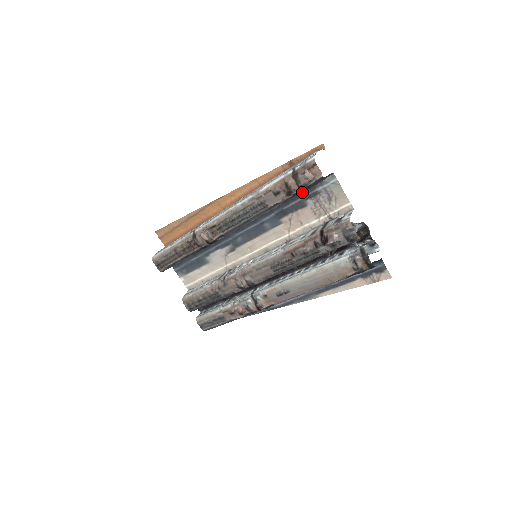
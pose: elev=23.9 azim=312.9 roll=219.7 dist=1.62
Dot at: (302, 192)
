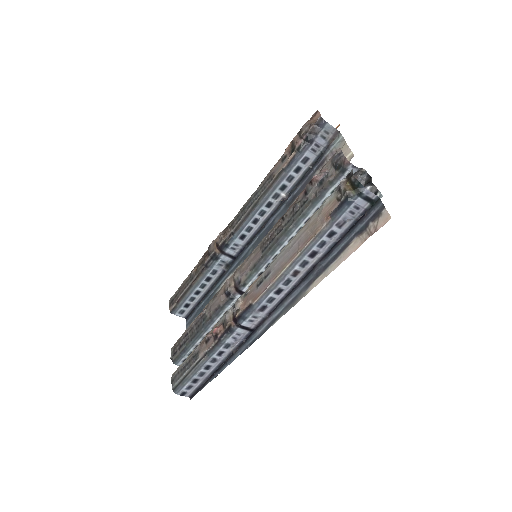
Dot at: (312, 167)
